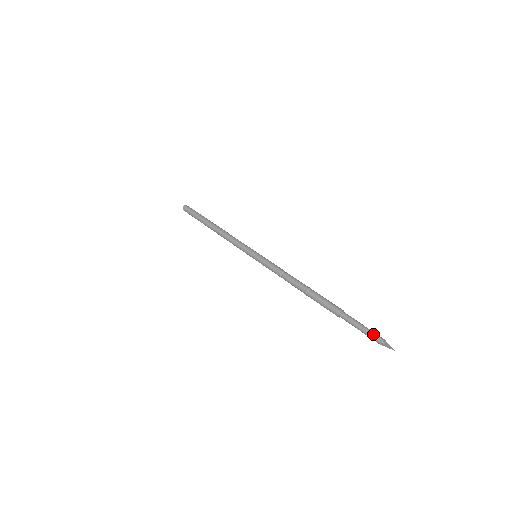
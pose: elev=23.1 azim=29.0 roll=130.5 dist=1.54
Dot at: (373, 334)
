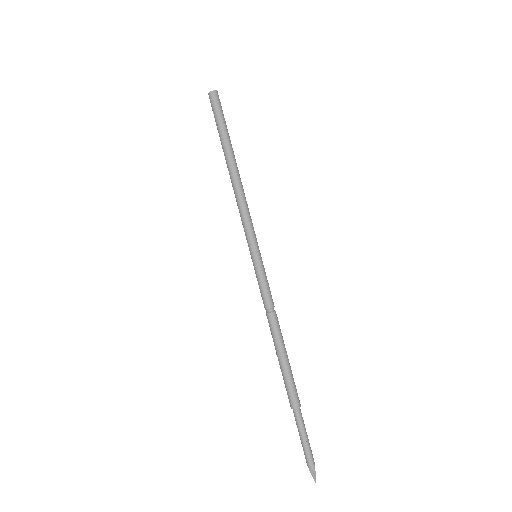
Dot at: (312, 455)
